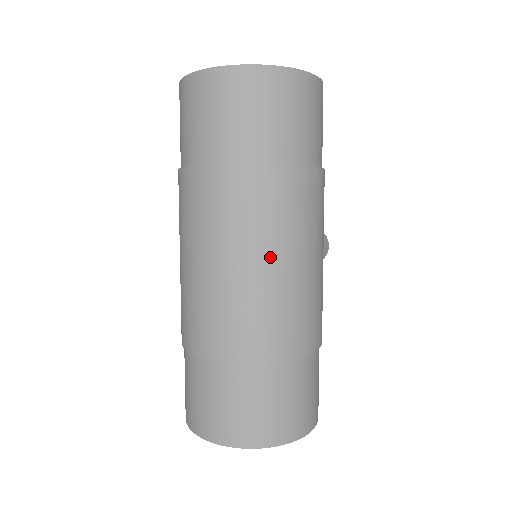
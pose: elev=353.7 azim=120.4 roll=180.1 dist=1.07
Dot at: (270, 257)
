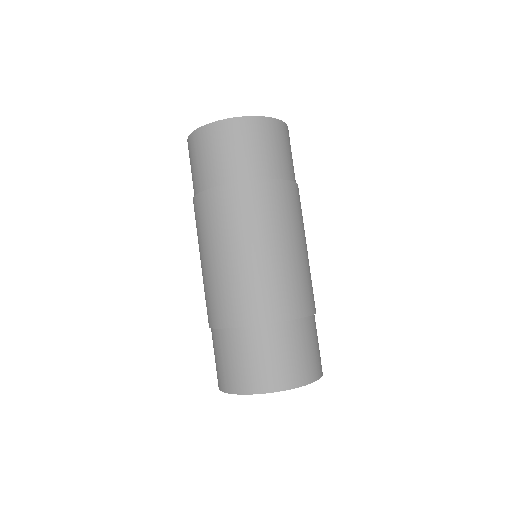
Dot at: (278, 243)
